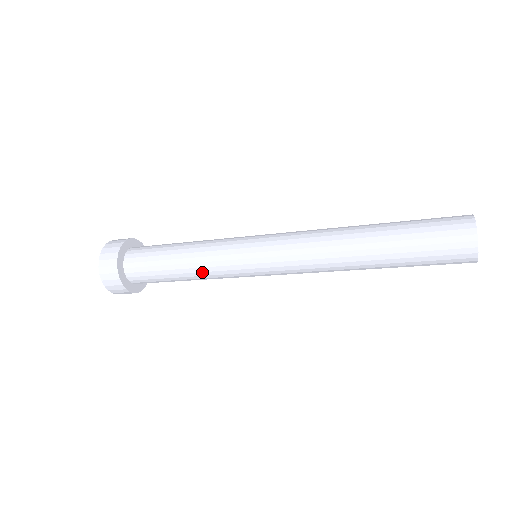
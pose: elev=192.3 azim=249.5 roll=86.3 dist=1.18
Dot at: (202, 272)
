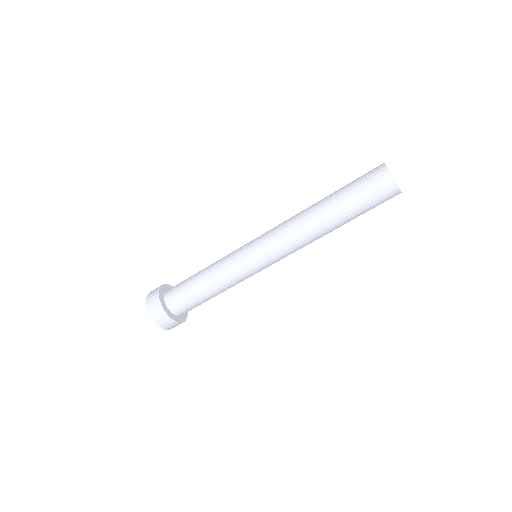
Dot at: (215, 263)
